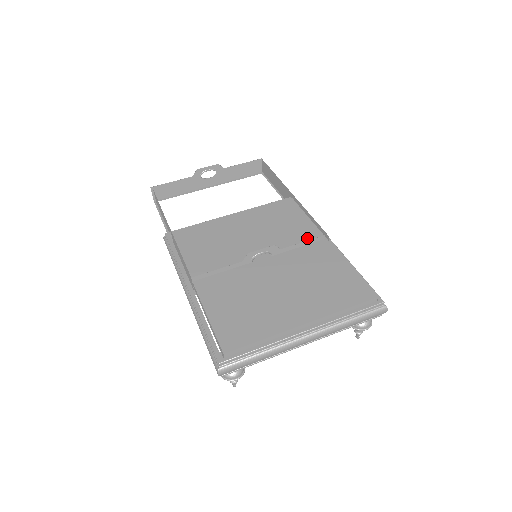
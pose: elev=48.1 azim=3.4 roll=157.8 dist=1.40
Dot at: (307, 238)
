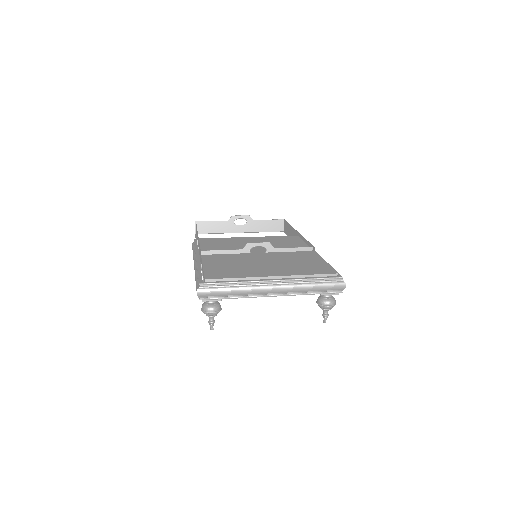
Dot at: occluded
